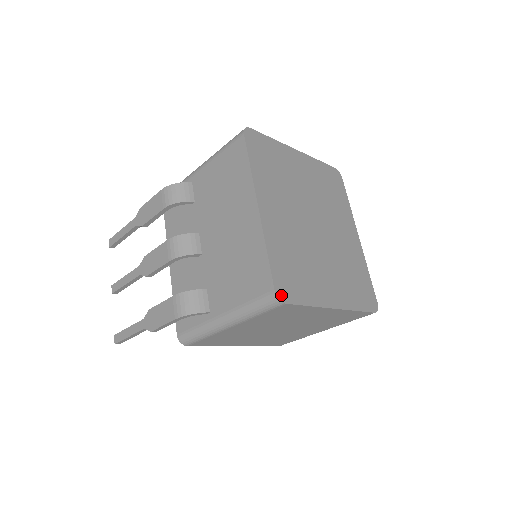
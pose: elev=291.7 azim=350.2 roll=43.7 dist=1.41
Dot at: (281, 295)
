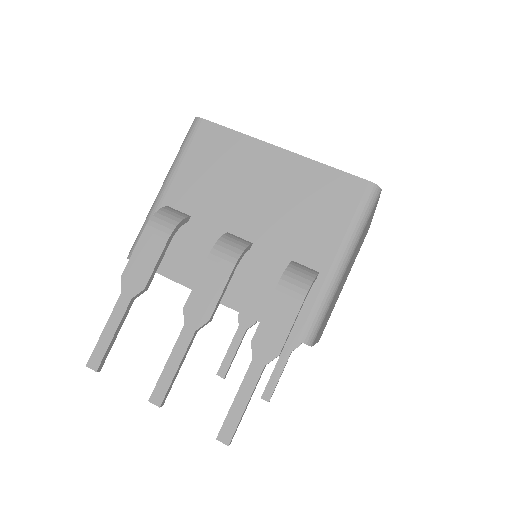
Dot at: (374, 186)
